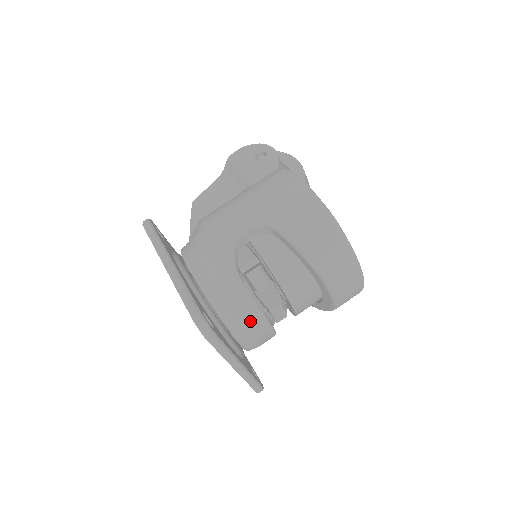
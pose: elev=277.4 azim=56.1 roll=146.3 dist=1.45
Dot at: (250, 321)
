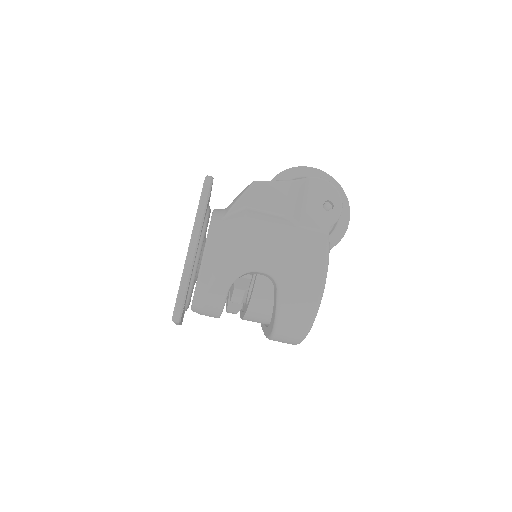
Dot at: (209, 311)
